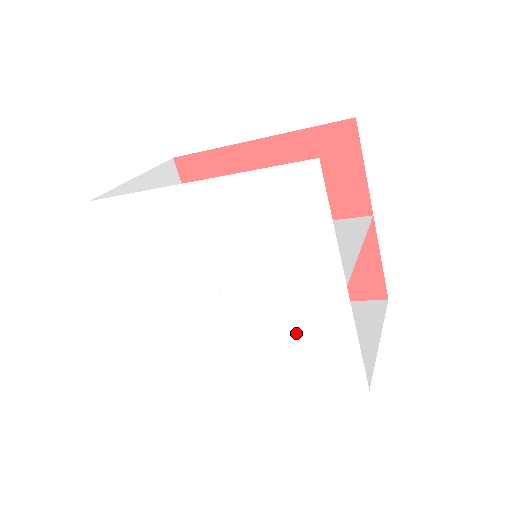
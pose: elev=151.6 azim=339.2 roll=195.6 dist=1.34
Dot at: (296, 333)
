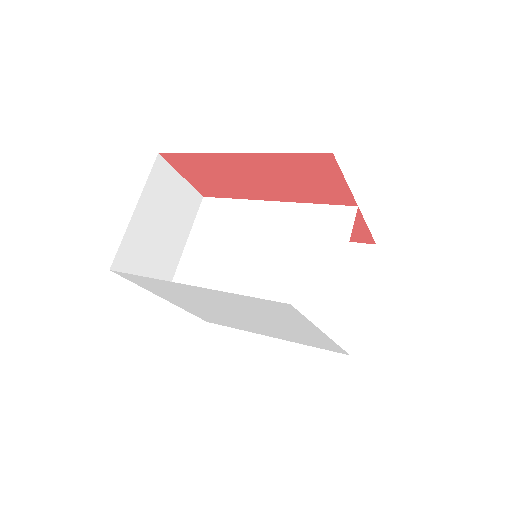
Dot at: (294, 334)
